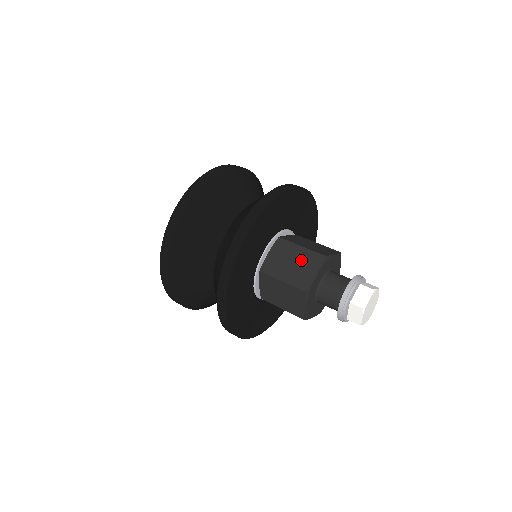
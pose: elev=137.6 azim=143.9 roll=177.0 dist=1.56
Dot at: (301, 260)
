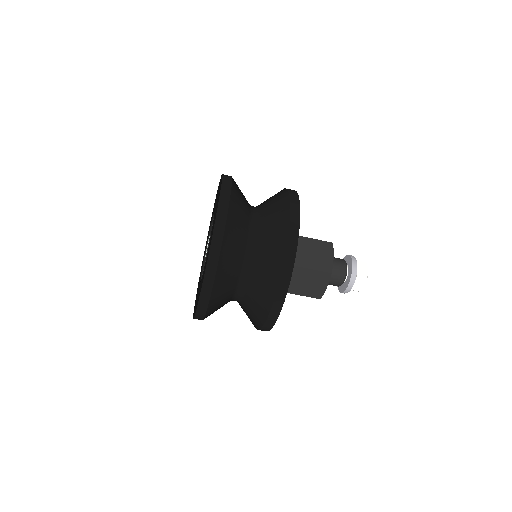
Dot at: (317, 249)
